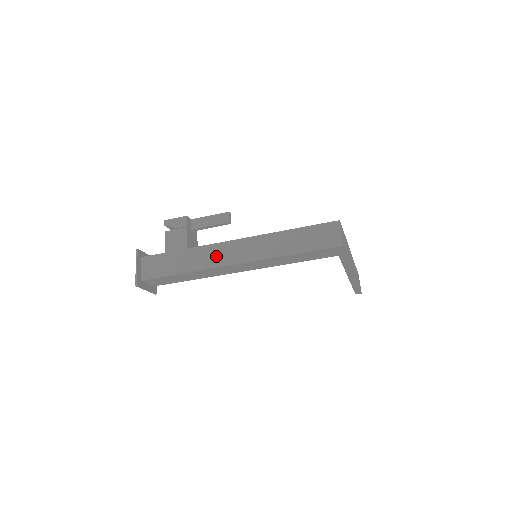
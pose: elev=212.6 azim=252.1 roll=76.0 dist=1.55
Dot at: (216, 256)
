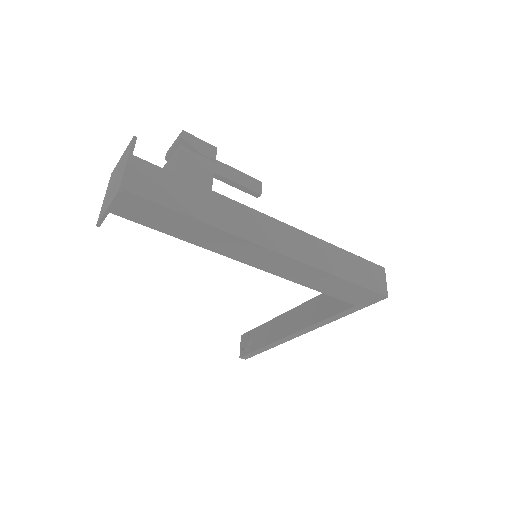
Dot at: (252, 225)
